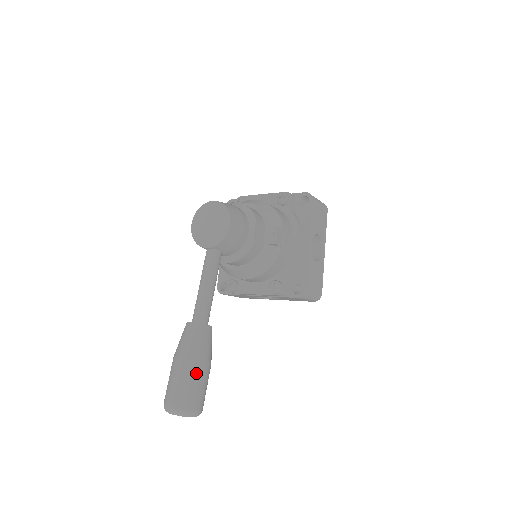
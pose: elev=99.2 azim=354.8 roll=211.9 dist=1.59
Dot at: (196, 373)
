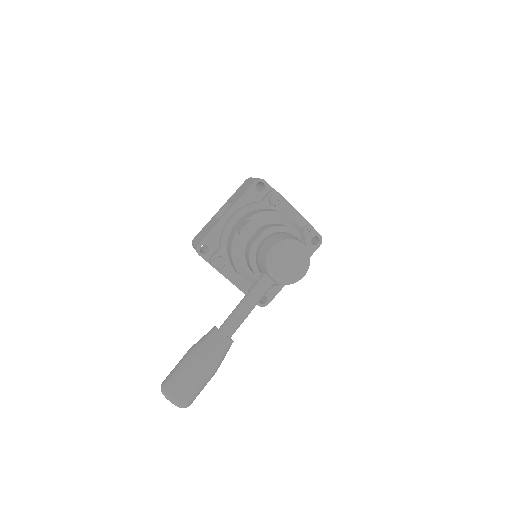
Dot at: occluded
